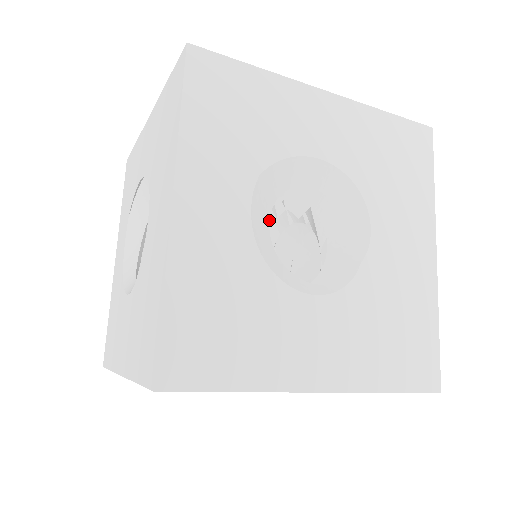
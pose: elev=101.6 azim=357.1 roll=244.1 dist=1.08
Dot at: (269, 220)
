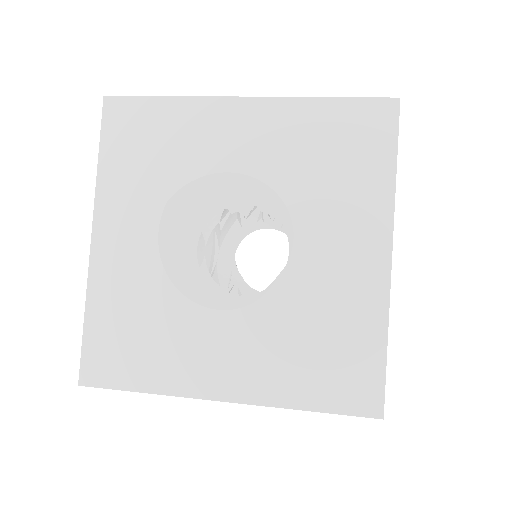
Dot at: (188, 239)
